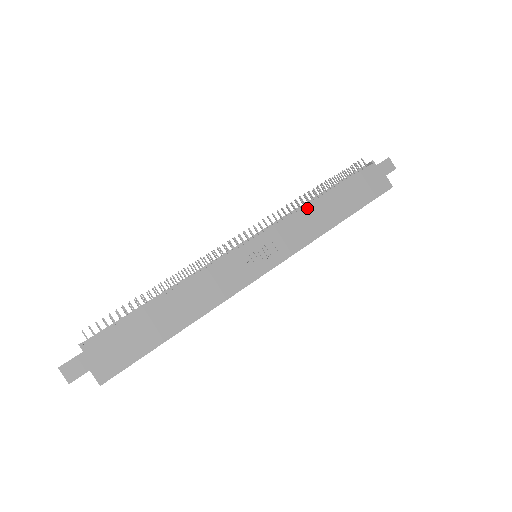
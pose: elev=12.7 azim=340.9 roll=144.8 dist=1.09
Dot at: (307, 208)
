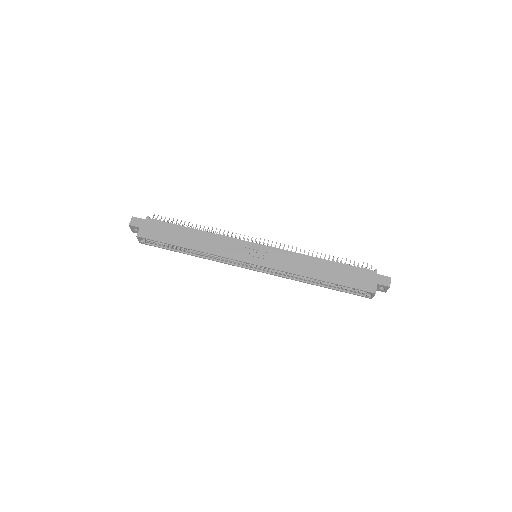
Dot at: (305, 256)
